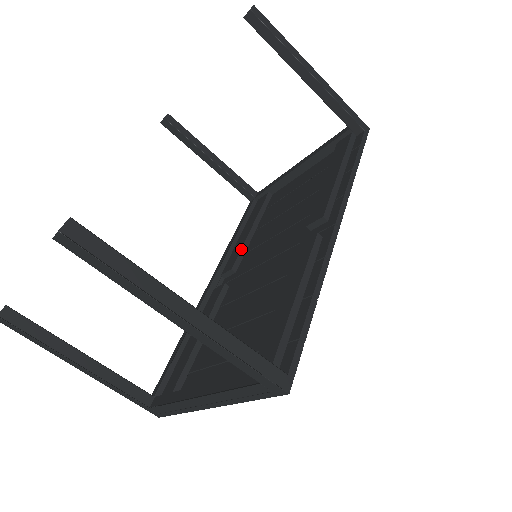
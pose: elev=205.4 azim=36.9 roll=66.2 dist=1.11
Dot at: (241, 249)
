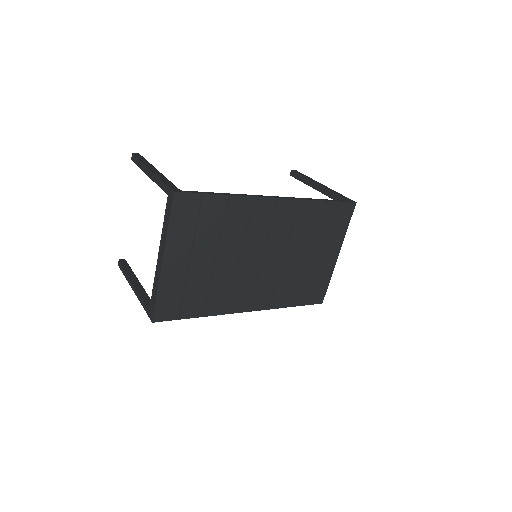
Dot at: occluded
